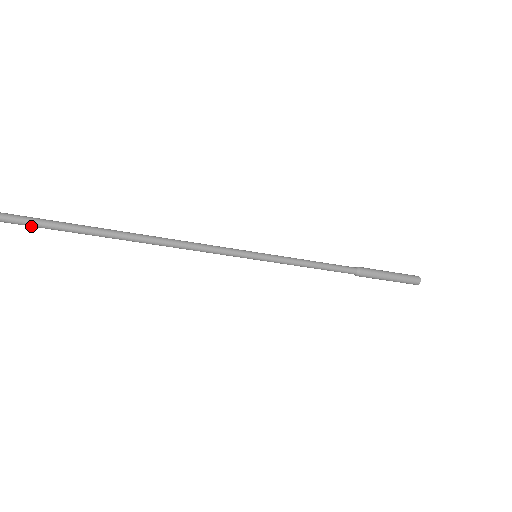
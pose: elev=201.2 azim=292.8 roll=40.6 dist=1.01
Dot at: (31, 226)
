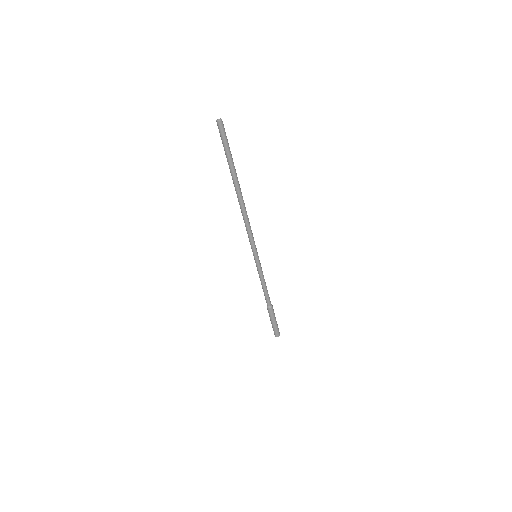
Dot at: (223, 142)
